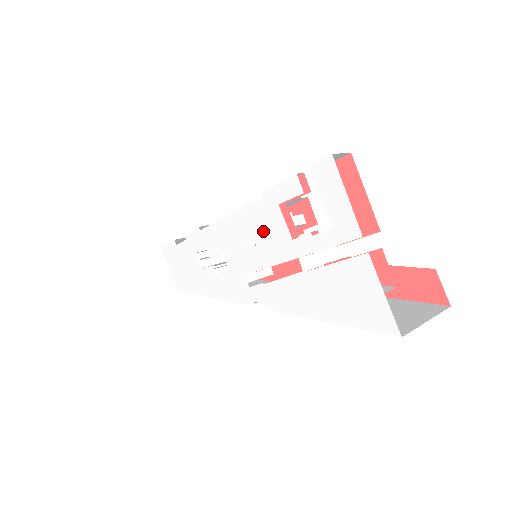
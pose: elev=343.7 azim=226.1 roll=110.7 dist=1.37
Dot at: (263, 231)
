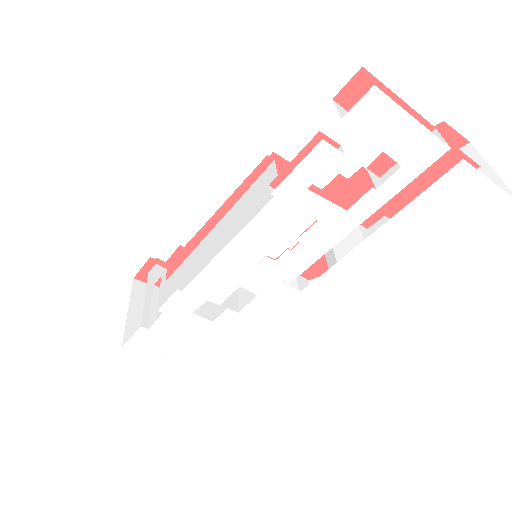
Dot at: (294, 229)
